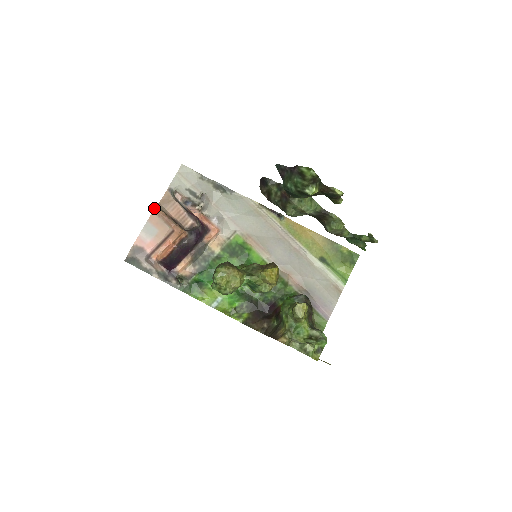
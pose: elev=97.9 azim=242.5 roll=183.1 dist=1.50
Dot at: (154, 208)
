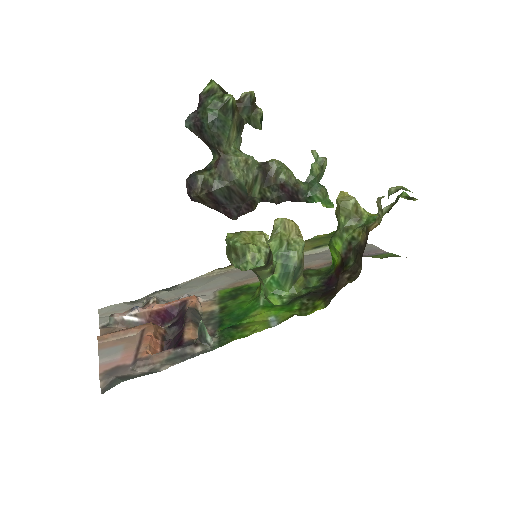
Dot at: (97, 338)
